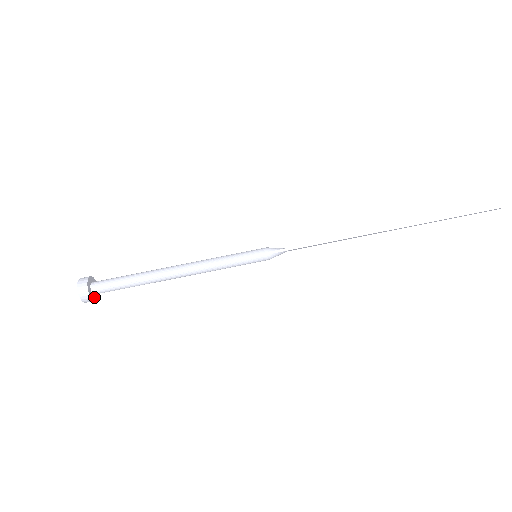
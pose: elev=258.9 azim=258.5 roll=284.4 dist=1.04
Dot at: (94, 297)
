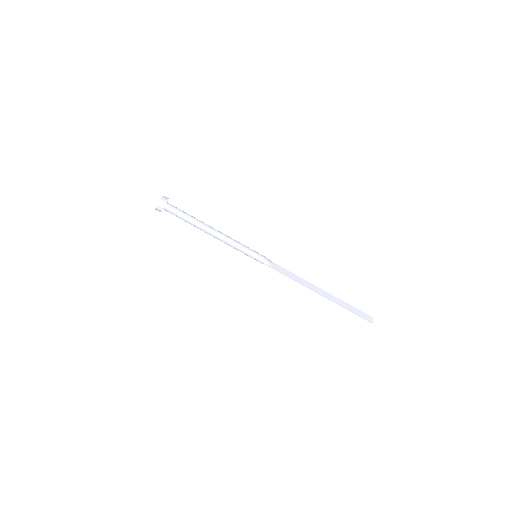
Dot at: occluded
